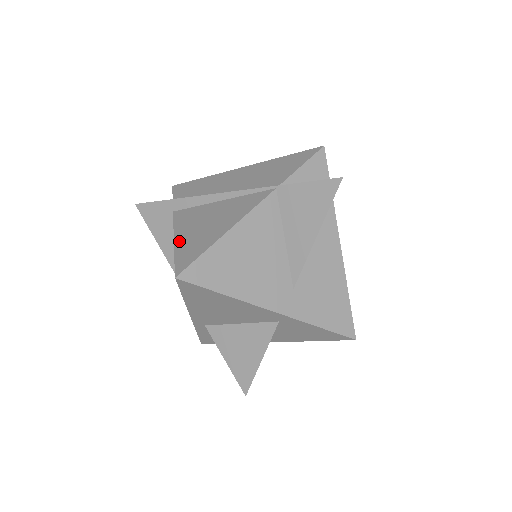
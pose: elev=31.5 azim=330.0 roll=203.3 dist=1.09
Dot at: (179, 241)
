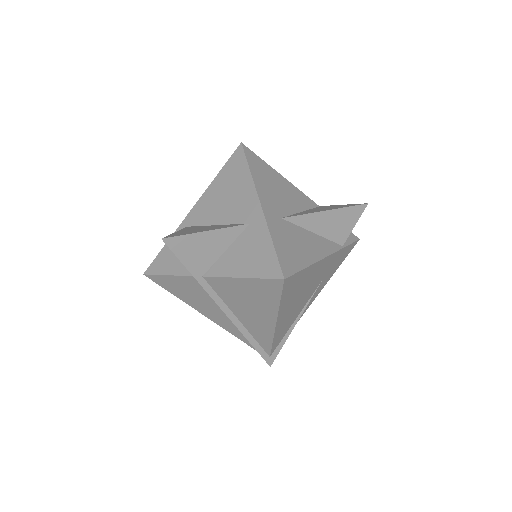
Dot at: occluded
